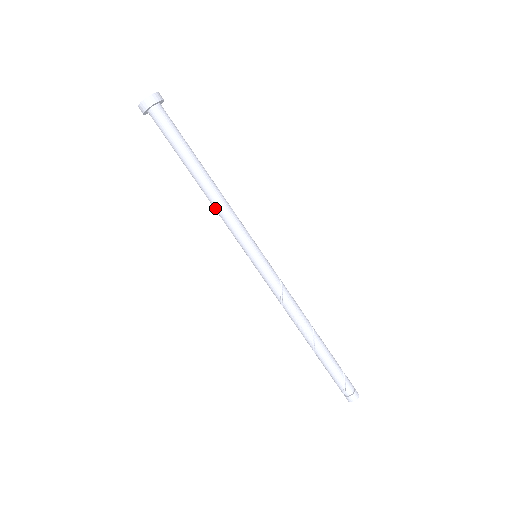
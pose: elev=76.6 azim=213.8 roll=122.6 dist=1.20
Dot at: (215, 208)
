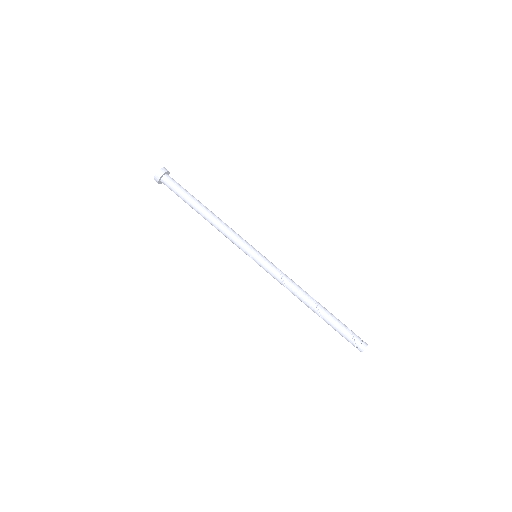
Dot at: (219, 229)
